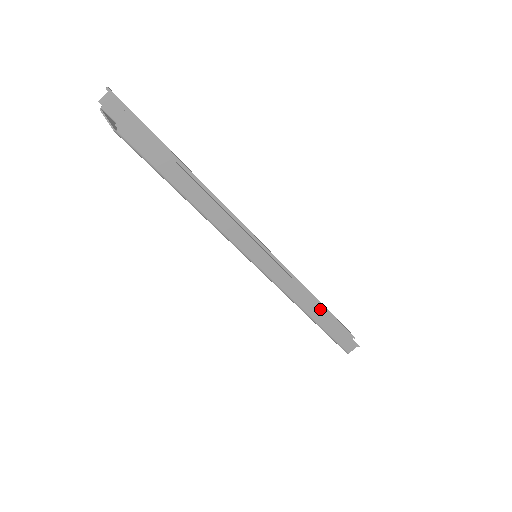
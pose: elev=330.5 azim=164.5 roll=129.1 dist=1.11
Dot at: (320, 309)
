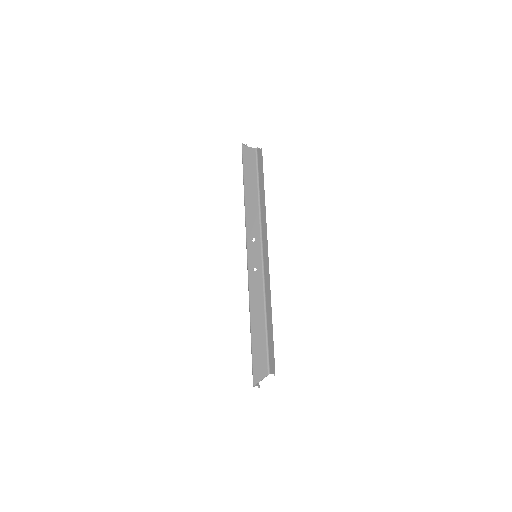
Dot at: (271, 317)
